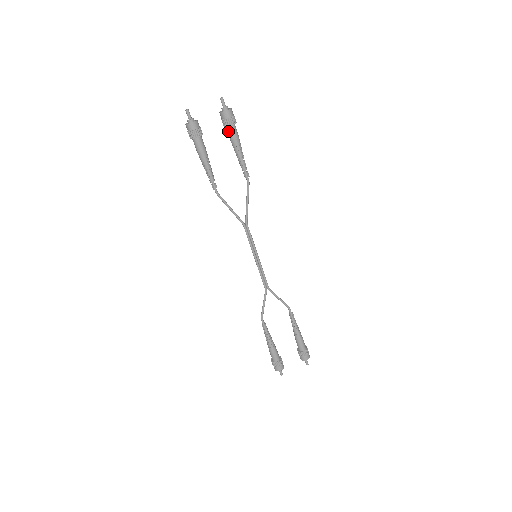
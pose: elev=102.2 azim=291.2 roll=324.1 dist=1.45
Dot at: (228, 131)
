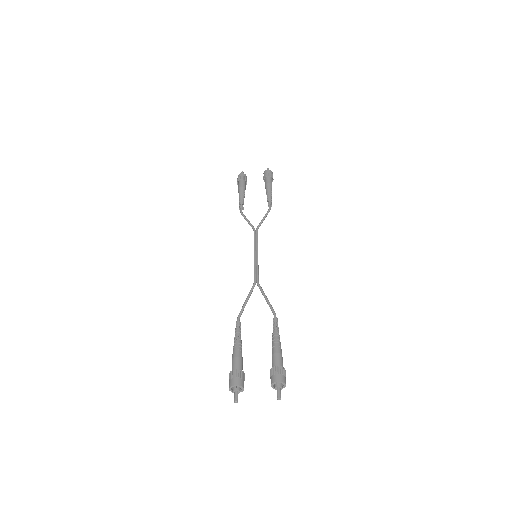
Dot at: occluded
